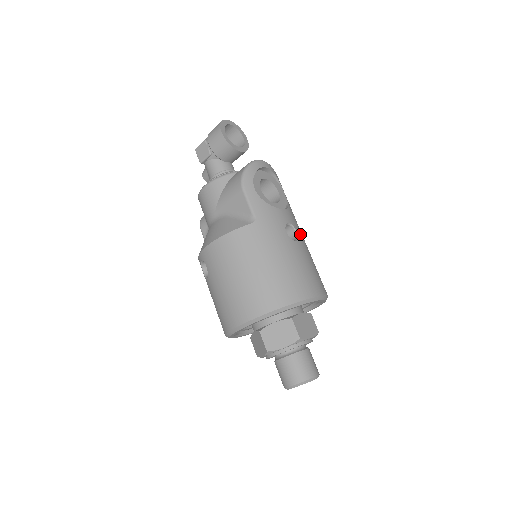
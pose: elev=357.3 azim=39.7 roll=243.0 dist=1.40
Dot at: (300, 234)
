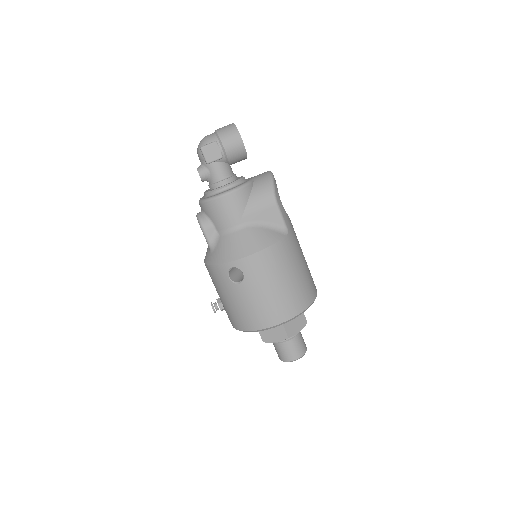
Dot at: occluded
